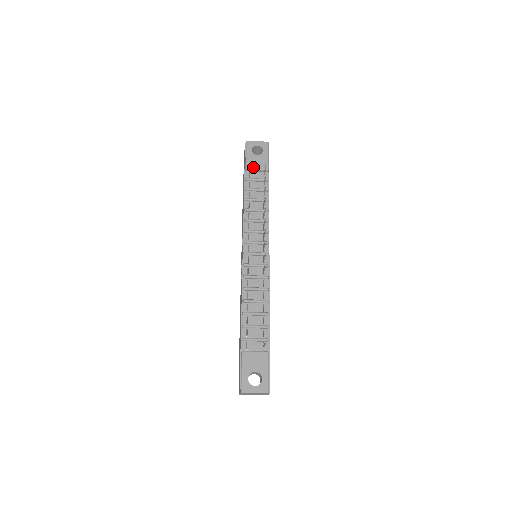
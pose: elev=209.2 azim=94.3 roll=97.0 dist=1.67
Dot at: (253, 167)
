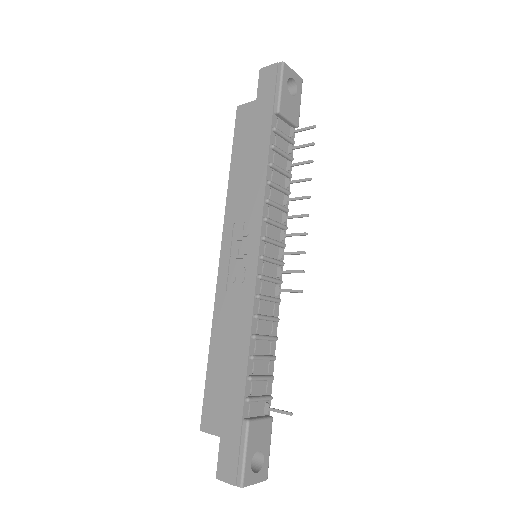
Dot at: (286, 113)
